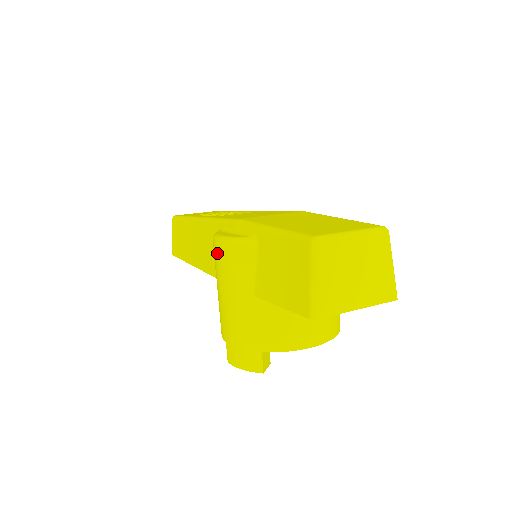
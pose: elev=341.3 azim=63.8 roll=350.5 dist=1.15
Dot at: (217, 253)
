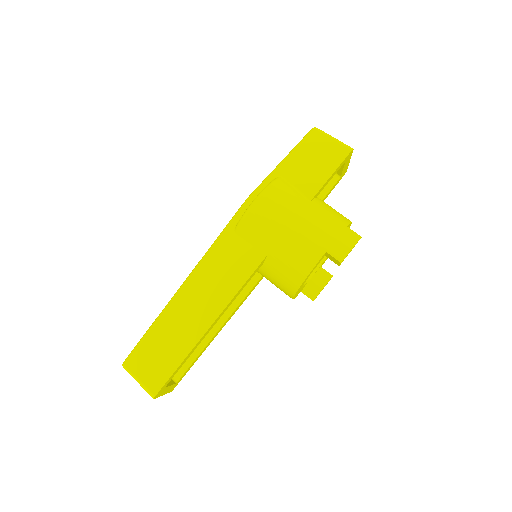
Dot at: (264, 207)
